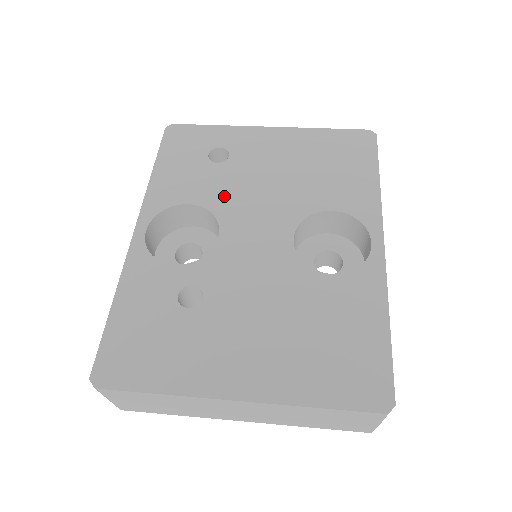
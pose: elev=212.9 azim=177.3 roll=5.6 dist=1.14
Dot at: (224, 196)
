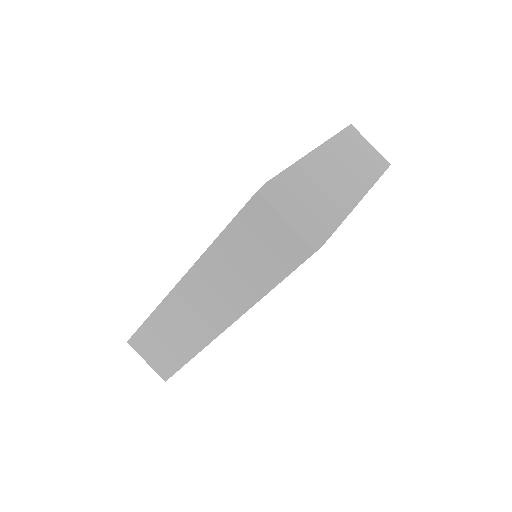
Dot at: occluded
